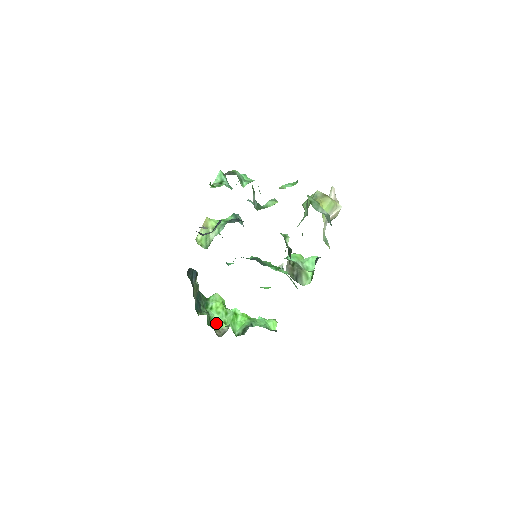
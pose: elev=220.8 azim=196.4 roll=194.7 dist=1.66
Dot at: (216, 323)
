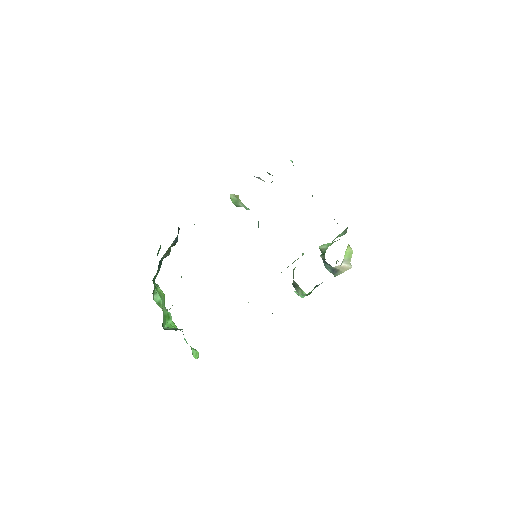
Dot at: (155, 300)
